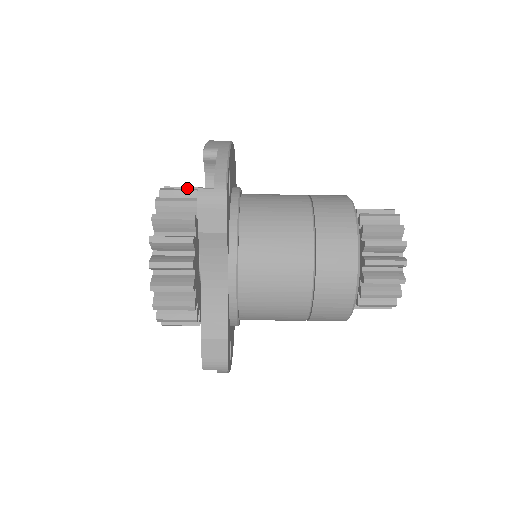
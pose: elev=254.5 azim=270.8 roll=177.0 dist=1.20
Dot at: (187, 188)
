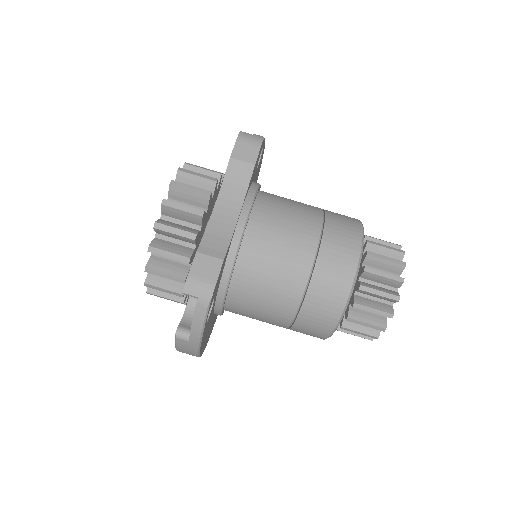
Dot at: occluded
